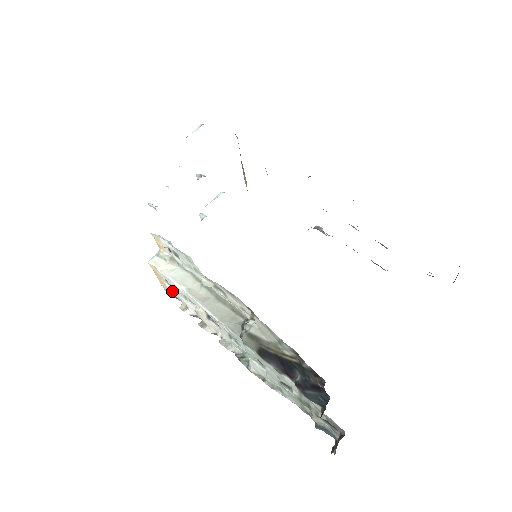
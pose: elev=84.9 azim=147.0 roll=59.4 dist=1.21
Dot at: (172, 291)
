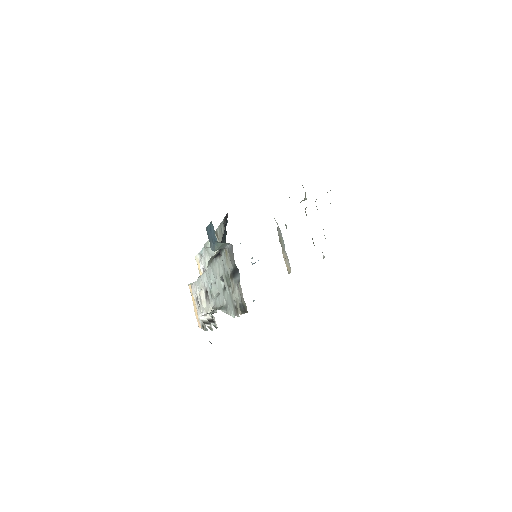
Dot at: (199, 312)
